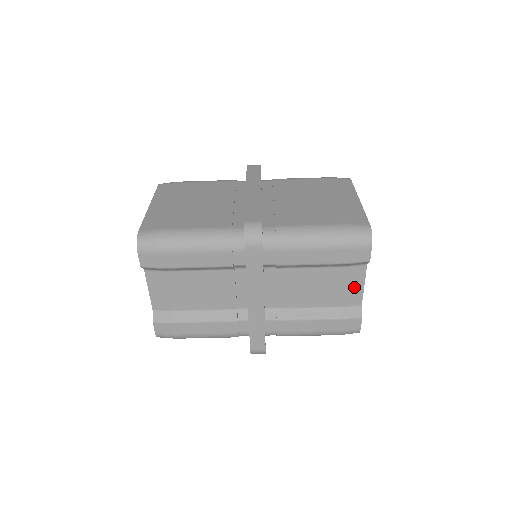
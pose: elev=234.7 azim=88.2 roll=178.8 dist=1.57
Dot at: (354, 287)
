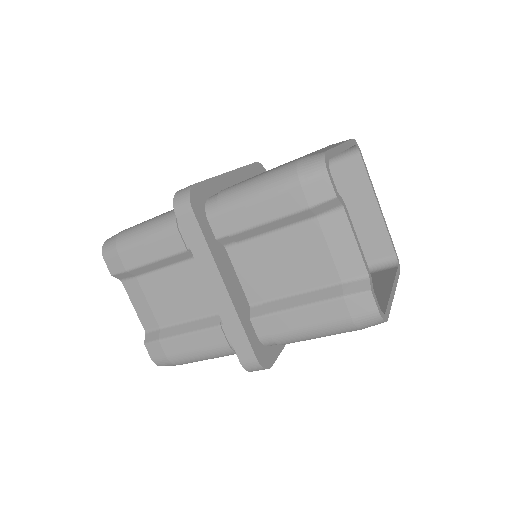
Dot at: (343, 247)
